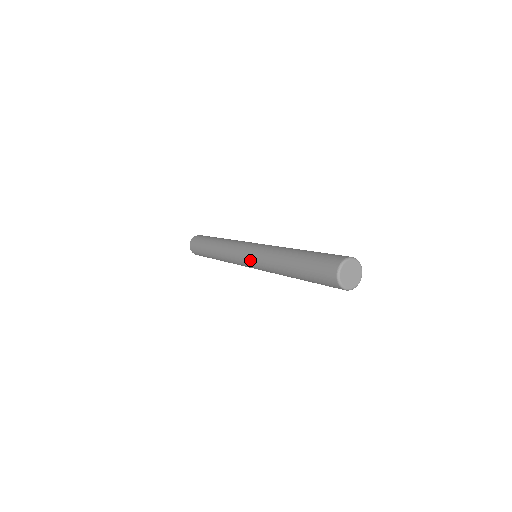
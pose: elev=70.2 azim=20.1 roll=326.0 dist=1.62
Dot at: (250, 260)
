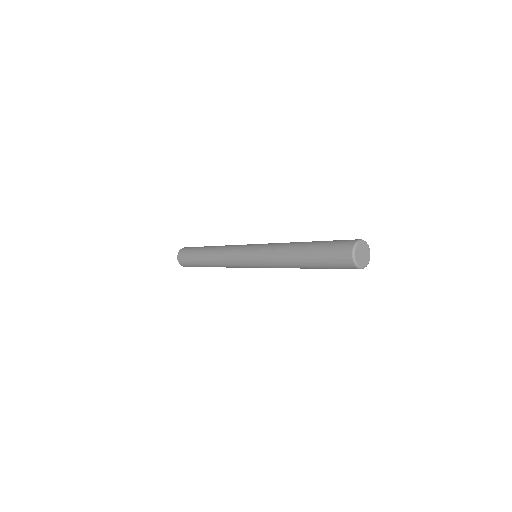
Dot at: (259, 267)
